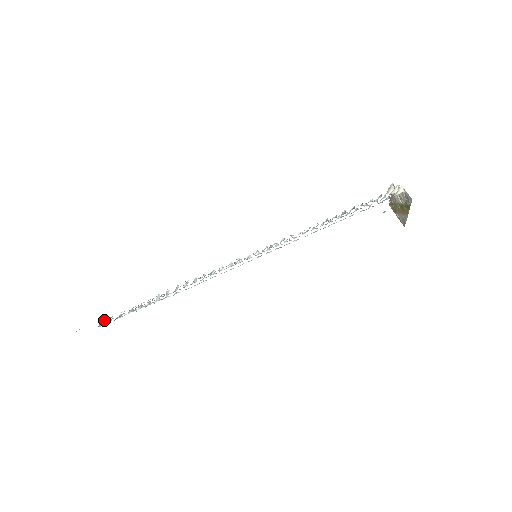
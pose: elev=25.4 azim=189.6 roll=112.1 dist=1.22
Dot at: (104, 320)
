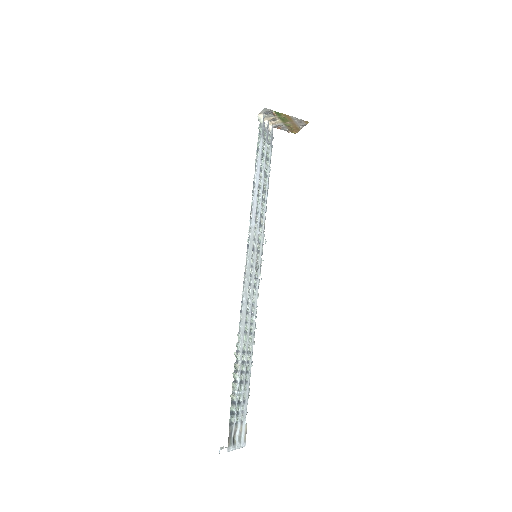
Dot at: (242, 420)
